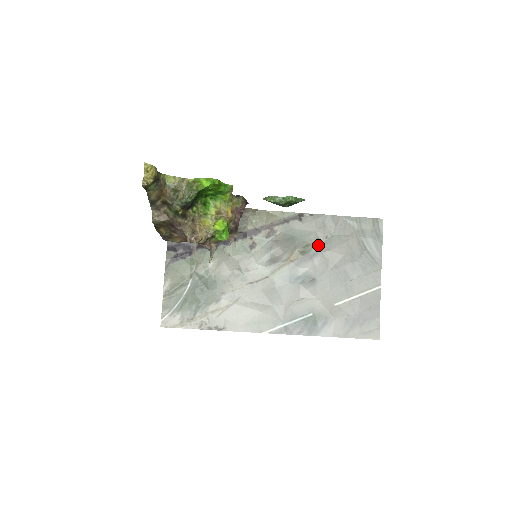
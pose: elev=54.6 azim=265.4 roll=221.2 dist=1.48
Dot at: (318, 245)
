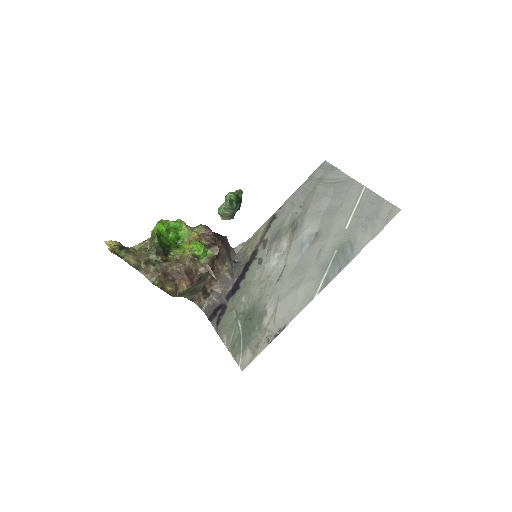
Dot at: (299, 216)
